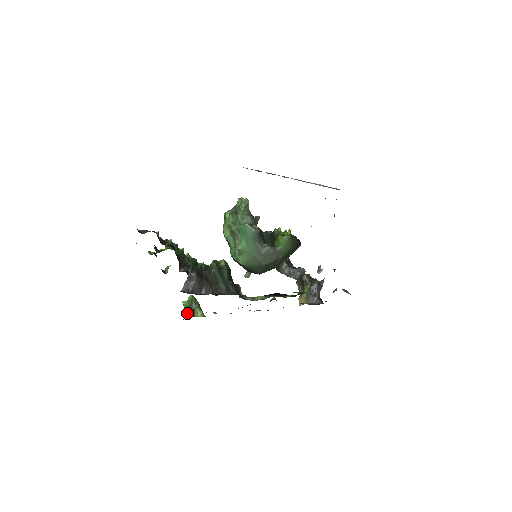
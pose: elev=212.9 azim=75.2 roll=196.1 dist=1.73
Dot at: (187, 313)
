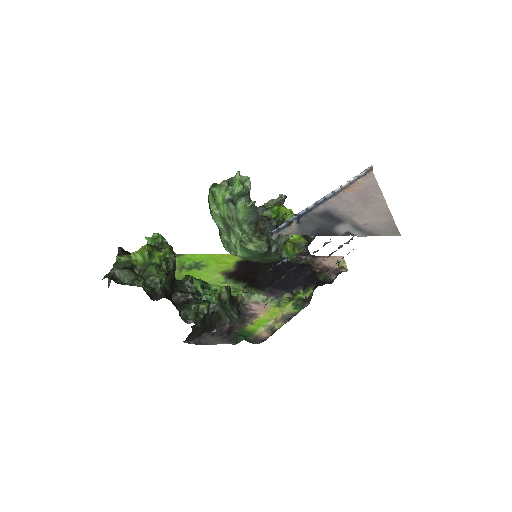
Dot at: occluded
